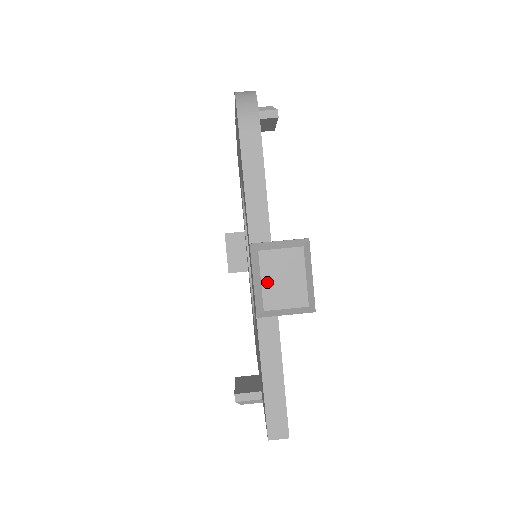
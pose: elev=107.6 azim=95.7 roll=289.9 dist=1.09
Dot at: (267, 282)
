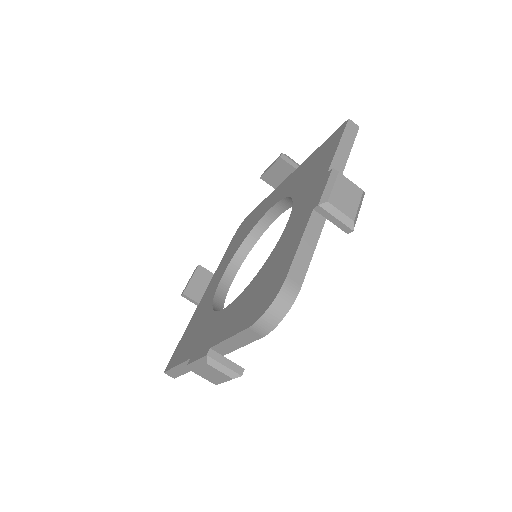
Dot at: (202, 370)
